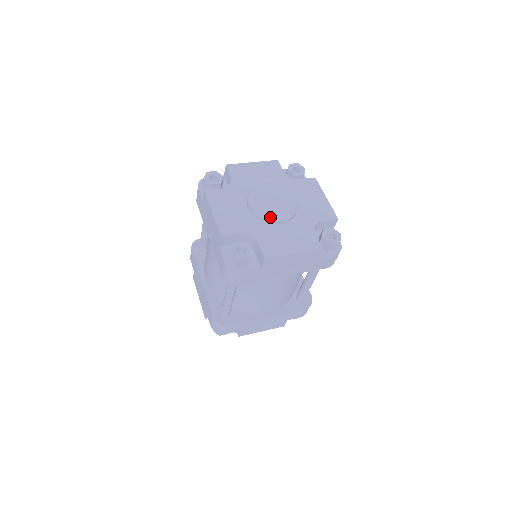
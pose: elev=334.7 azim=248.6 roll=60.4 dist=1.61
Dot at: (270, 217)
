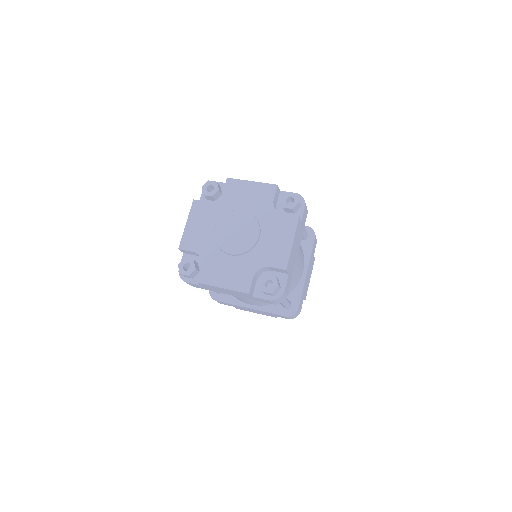
Dot at: (222, 247)
